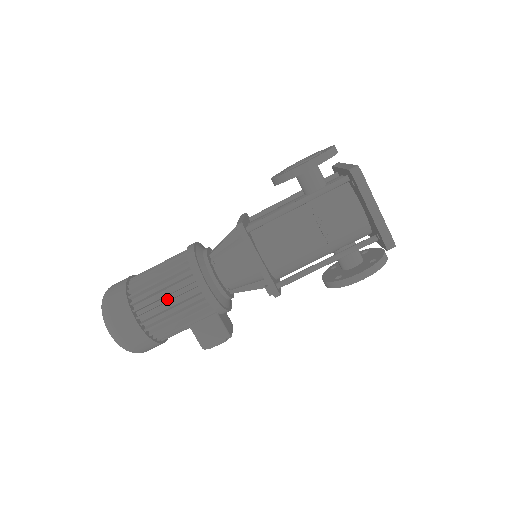
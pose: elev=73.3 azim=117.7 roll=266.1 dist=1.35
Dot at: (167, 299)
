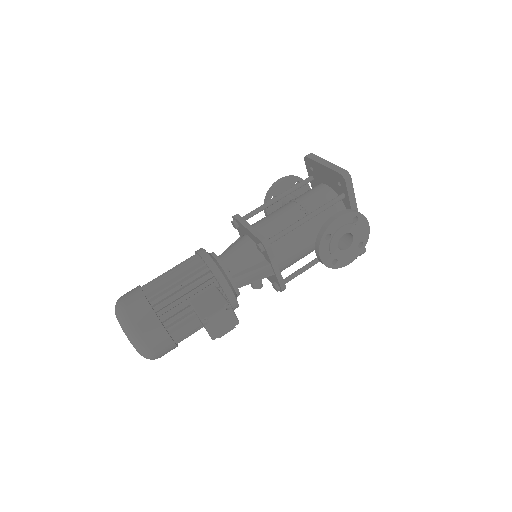
Dot at: (173, 276)
